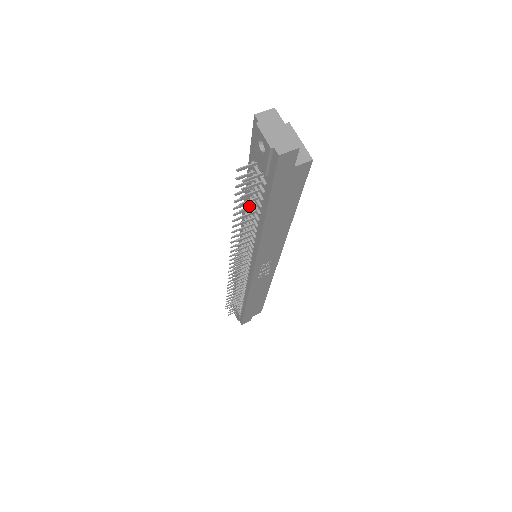
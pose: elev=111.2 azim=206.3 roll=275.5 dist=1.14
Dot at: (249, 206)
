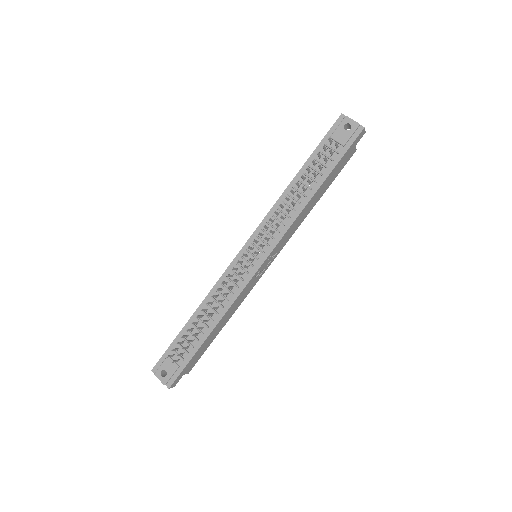
Dot at: (315, 173)
